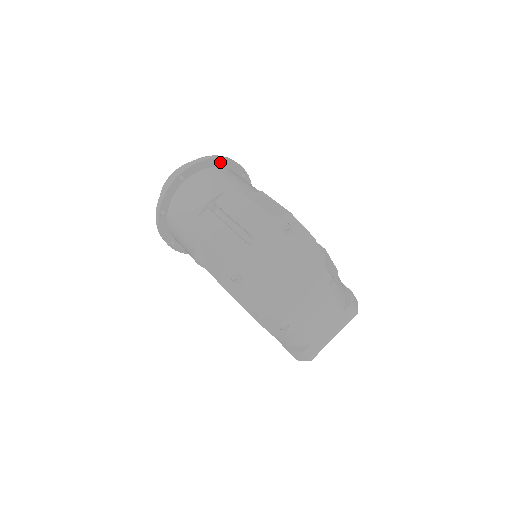
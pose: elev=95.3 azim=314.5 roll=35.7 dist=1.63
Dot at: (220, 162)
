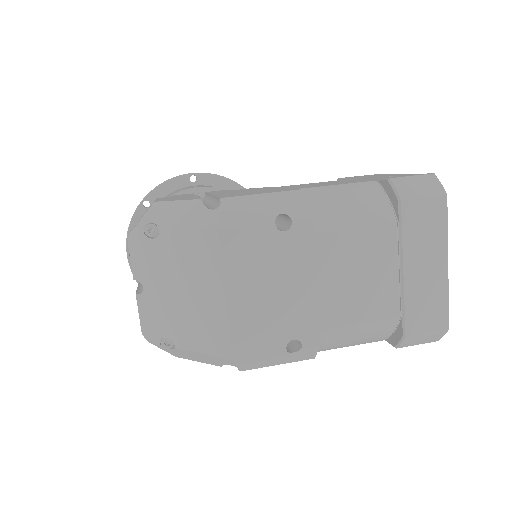
Dot at: (151, 200)
